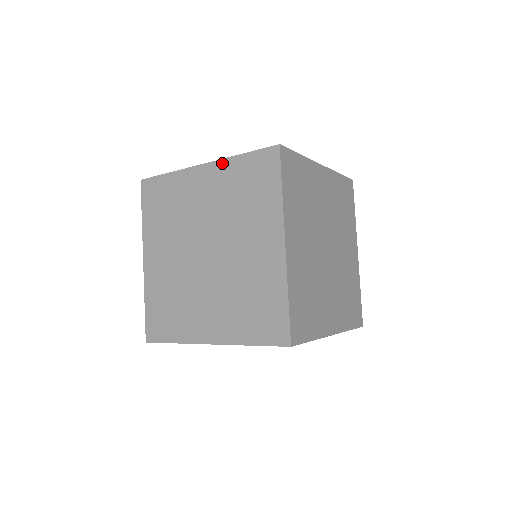
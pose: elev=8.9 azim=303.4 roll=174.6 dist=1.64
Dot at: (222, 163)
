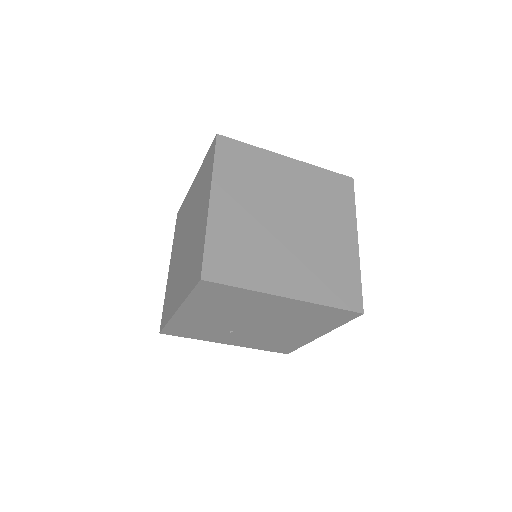
Dot at: (199, 170)
